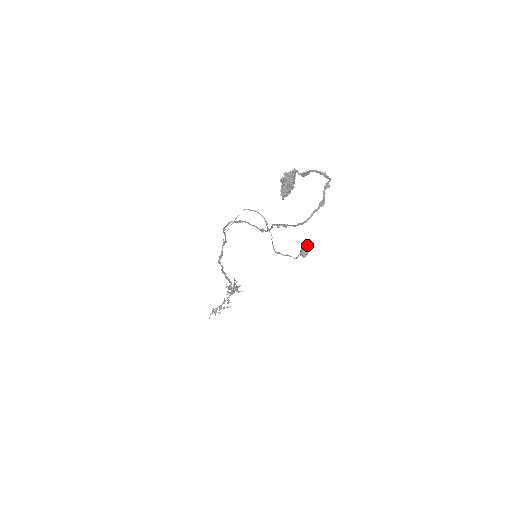
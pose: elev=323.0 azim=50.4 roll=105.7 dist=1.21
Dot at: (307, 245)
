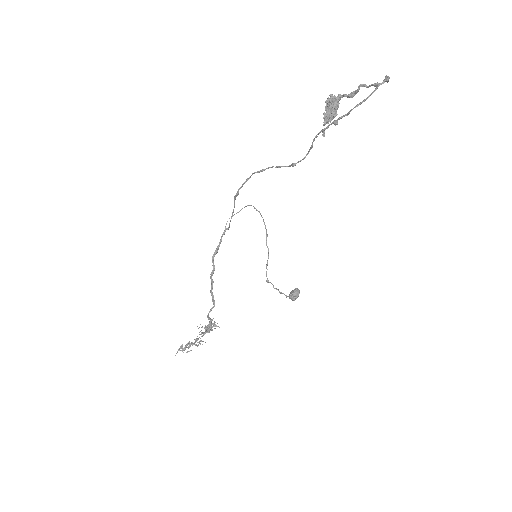
Dot at: occluded
